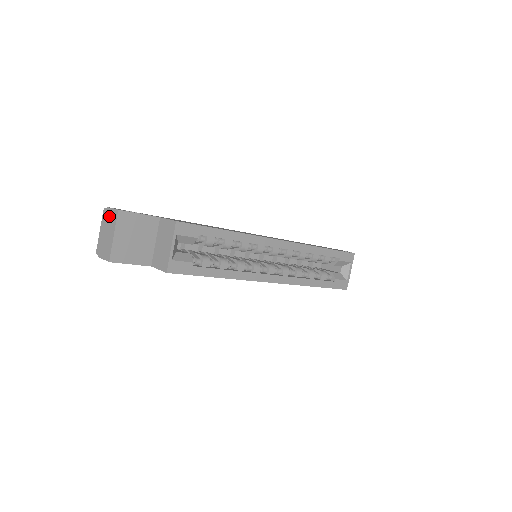
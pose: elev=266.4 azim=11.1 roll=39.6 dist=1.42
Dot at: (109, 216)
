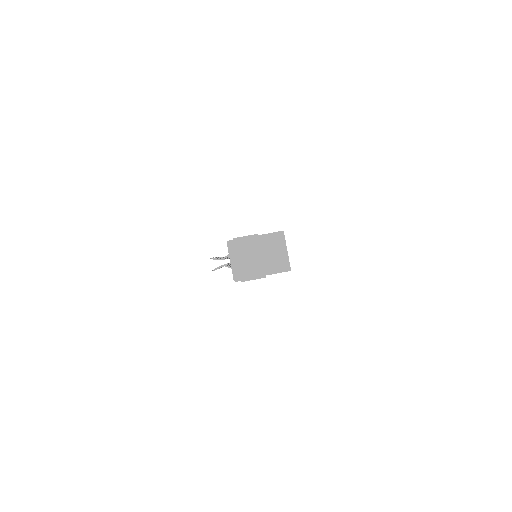
Dot at: (243, 244)
